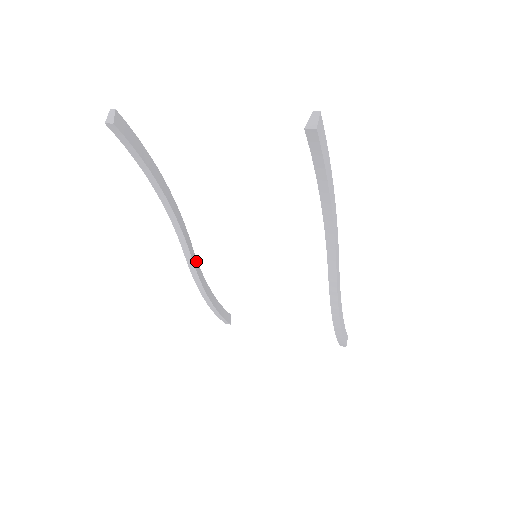
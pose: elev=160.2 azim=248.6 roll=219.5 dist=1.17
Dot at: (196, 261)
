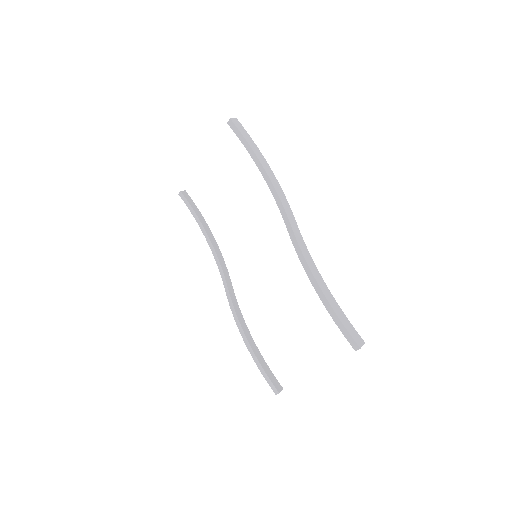
Dot at: (235, 299)
